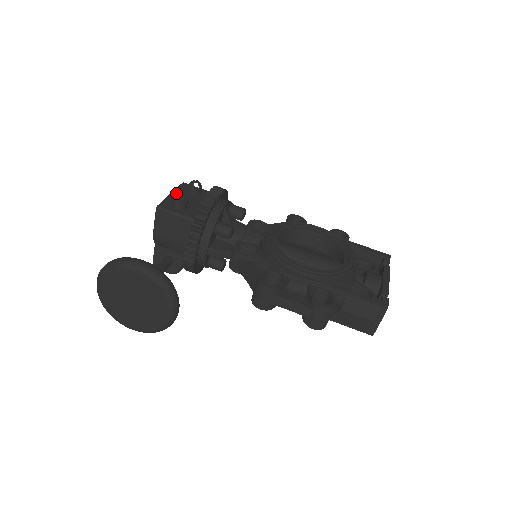
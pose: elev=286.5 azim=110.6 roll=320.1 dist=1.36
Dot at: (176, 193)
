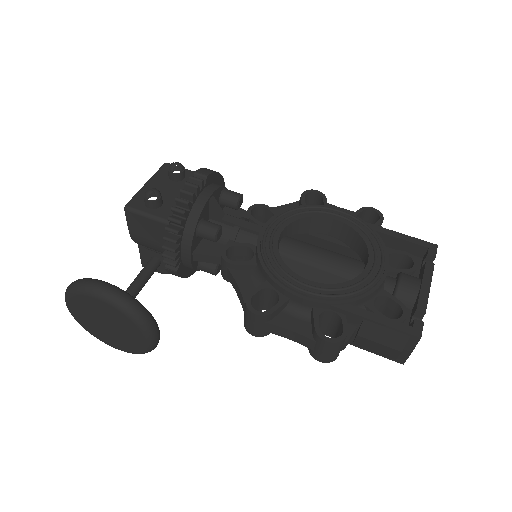
Dot at: (153, 182)
